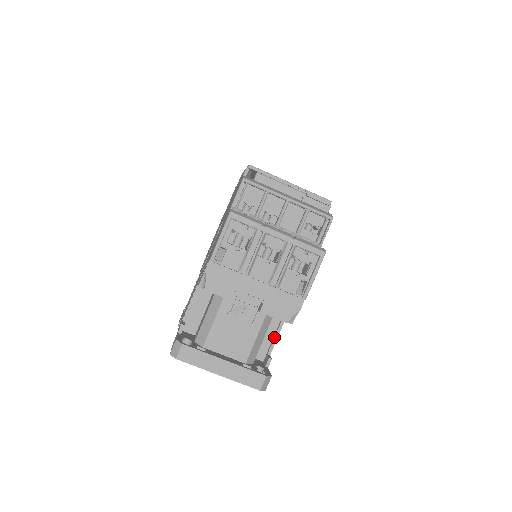
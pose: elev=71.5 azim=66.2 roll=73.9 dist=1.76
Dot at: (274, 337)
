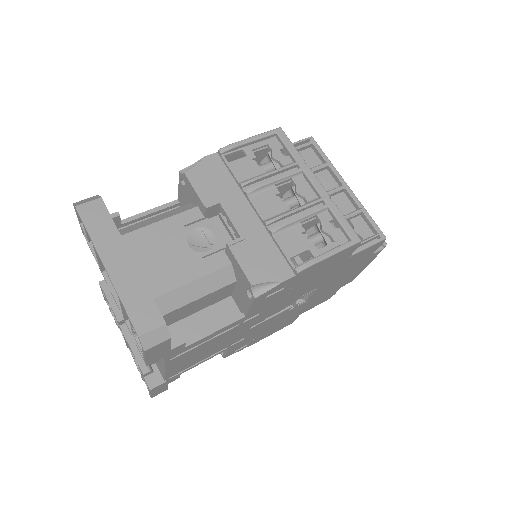
Dot at: (210, 328)
